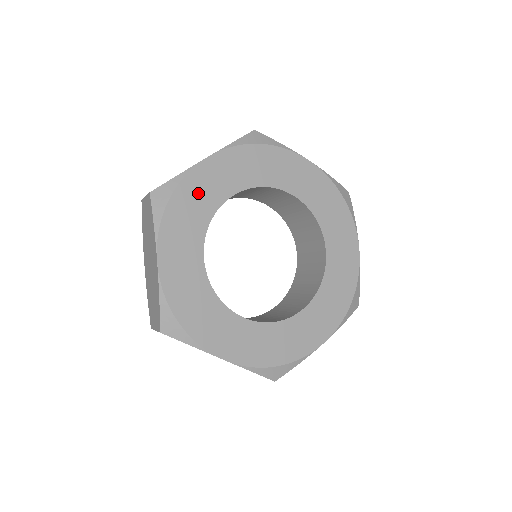
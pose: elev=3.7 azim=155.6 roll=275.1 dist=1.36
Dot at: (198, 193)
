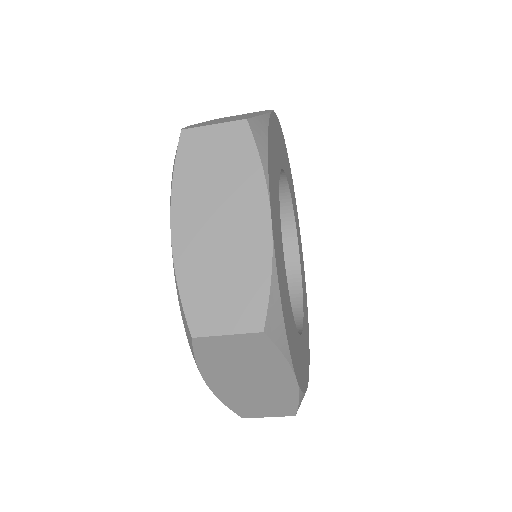
Dot at: (286, 158)
